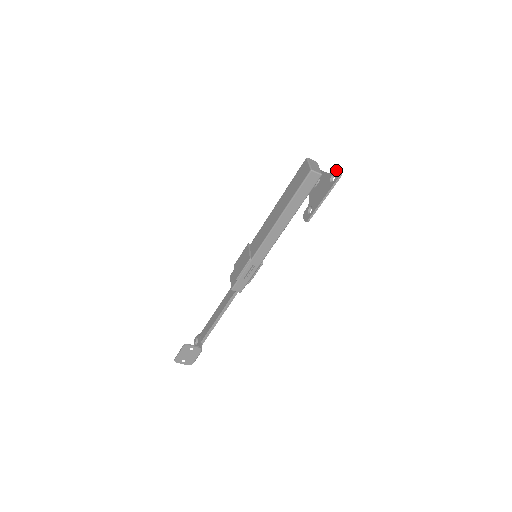
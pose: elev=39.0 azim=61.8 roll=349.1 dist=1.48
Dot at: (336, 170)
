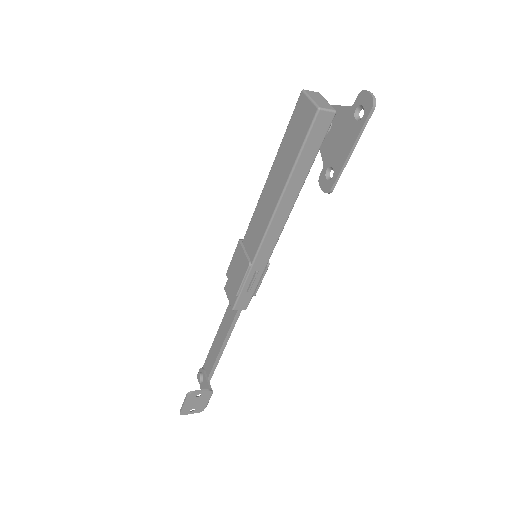
Dot at: (362, 98)
